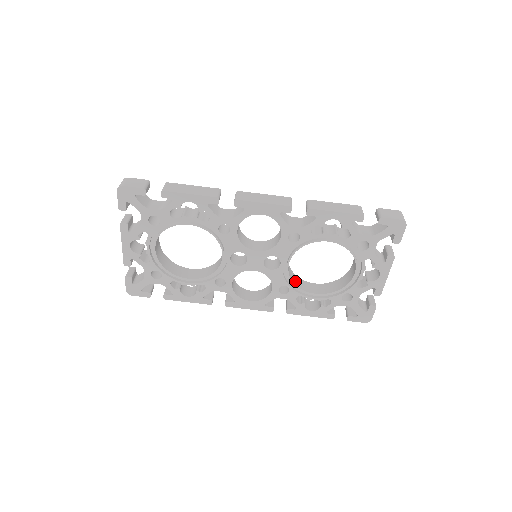
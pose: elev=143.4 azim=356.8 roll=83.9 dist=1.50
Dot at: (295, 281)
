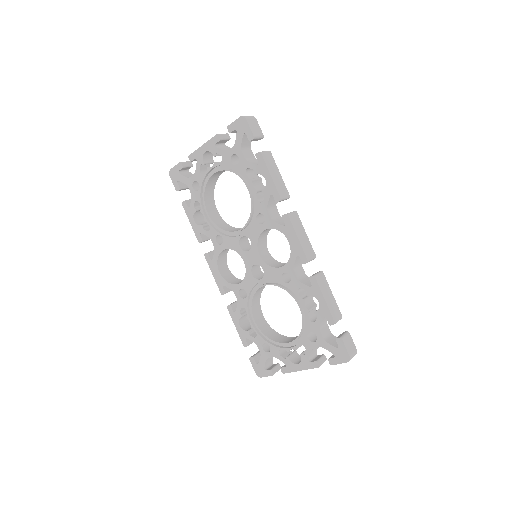
Dot at: (255, 299)
